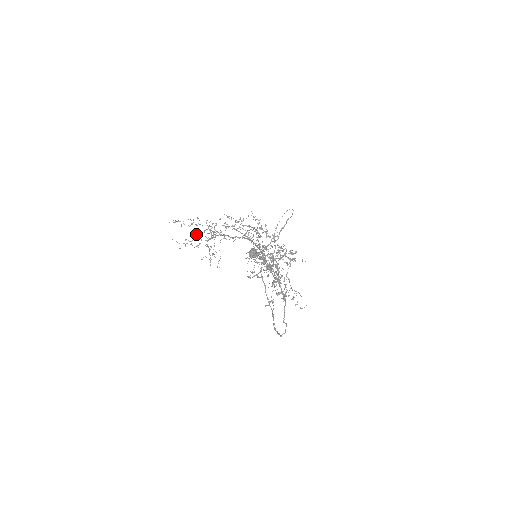
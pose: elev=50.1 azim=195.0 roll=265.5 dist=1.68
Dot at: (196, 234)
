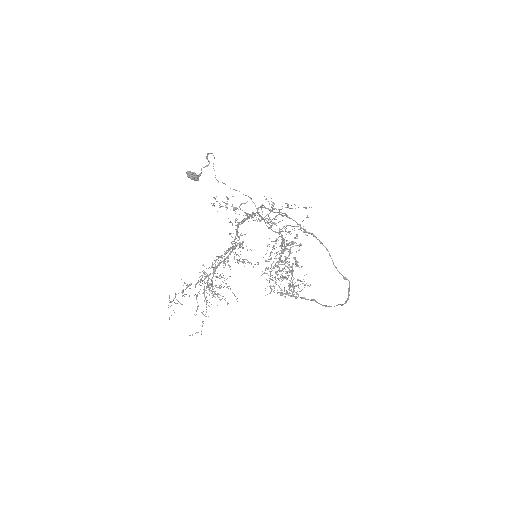
Dot at: (196, 296)
